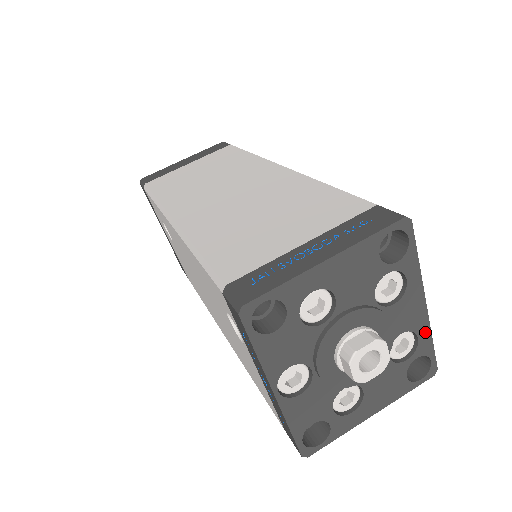
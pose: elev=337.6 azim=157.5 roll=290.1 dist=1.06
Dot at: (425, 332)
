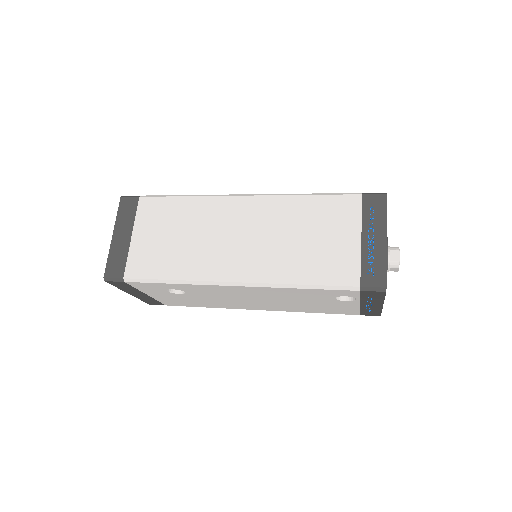
Dot at: occluded
